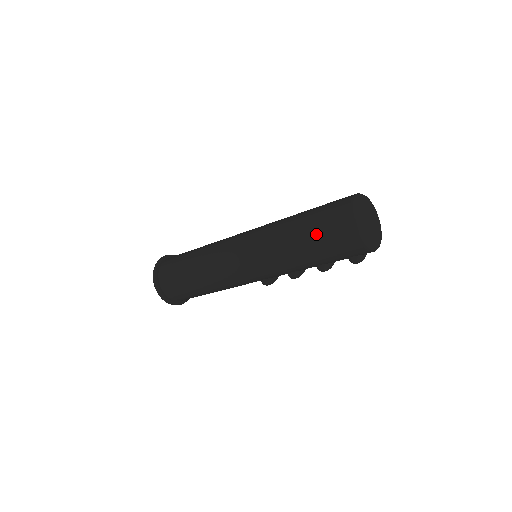
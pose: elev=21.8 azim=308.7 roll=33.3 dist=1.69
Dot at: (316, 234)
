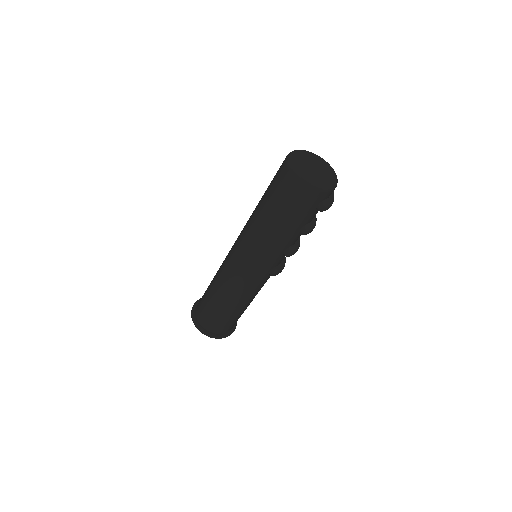
Dot at: (275, 204)
